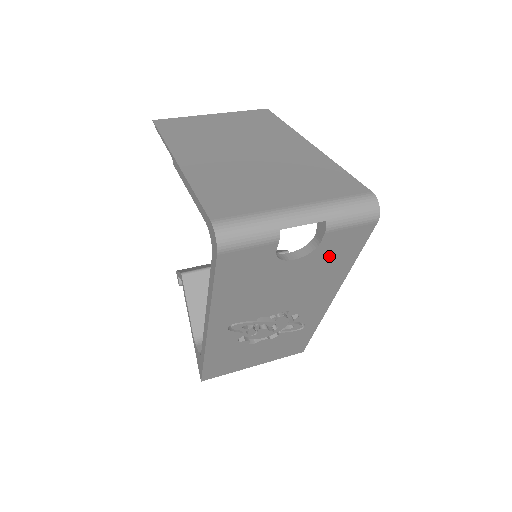
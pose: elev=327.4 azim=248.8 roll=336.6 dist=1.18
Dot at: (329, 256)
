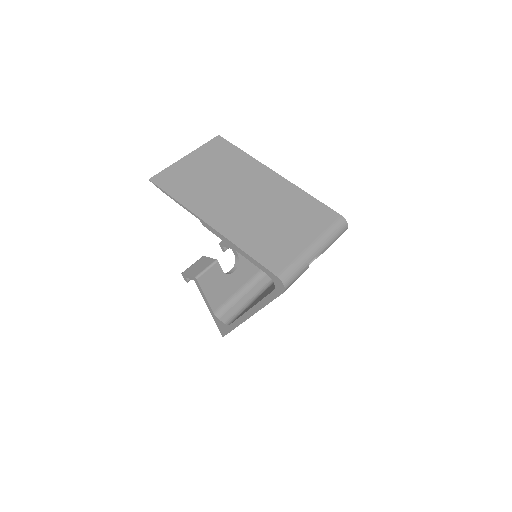
Dot at: occluded
